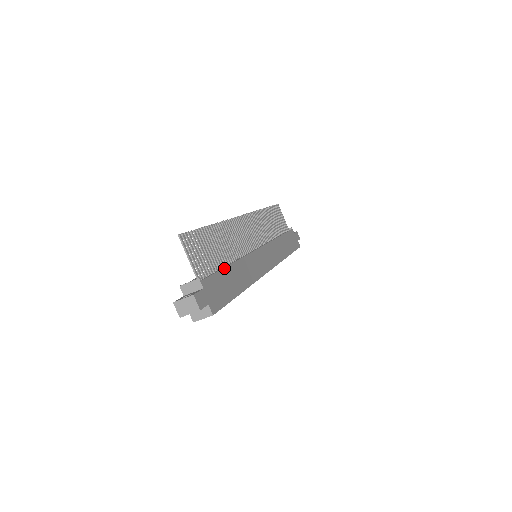
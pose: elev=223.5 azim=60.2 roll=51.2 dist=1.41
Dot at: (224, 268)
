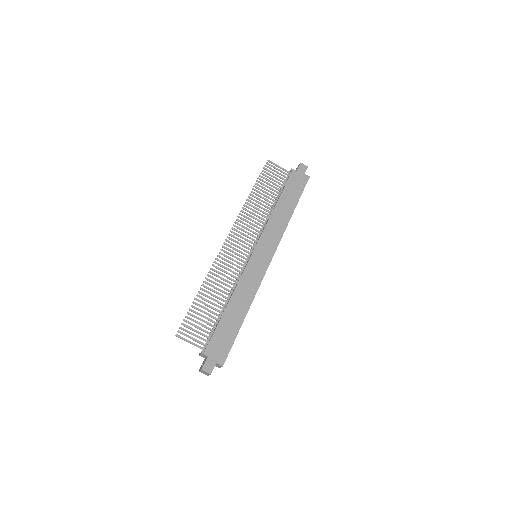
Dot at: (221, 319)
